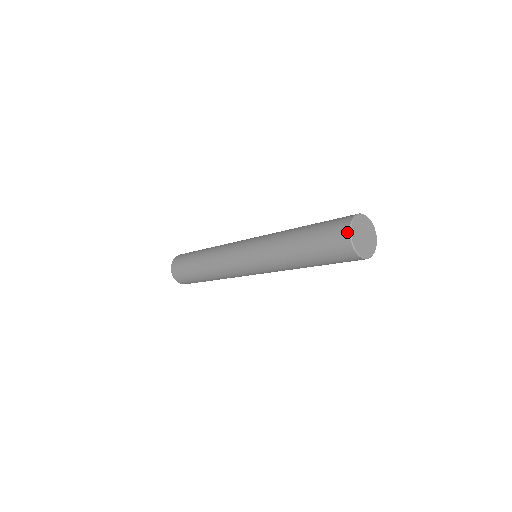
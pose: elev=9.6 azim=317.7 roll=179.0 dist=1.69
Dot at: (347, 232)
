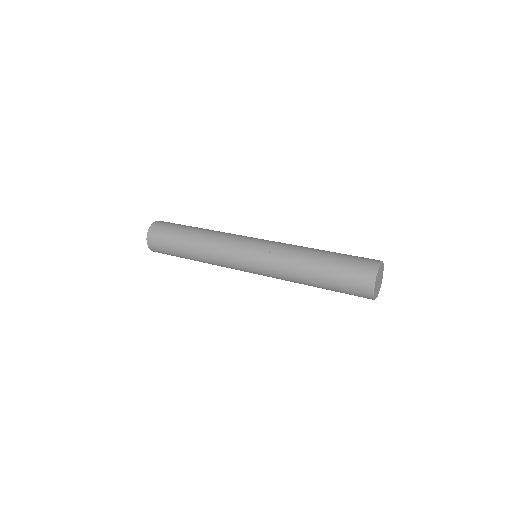
Dot at: (374, 273)
